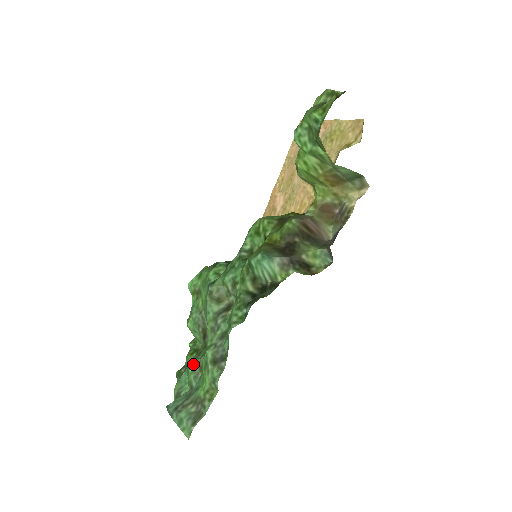
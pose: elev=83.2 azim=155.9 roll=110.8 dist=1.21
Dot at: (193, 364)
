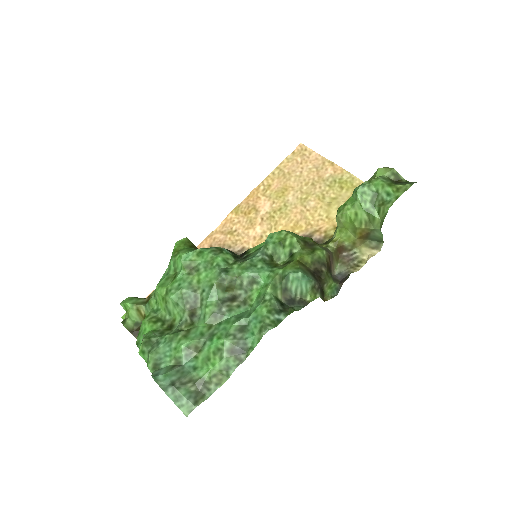
Dot at: (187, 342)
